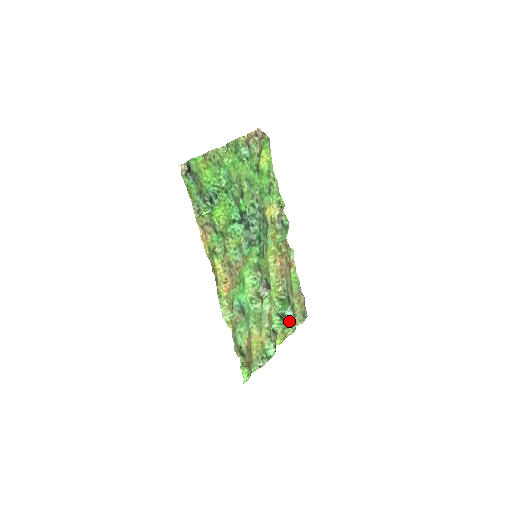
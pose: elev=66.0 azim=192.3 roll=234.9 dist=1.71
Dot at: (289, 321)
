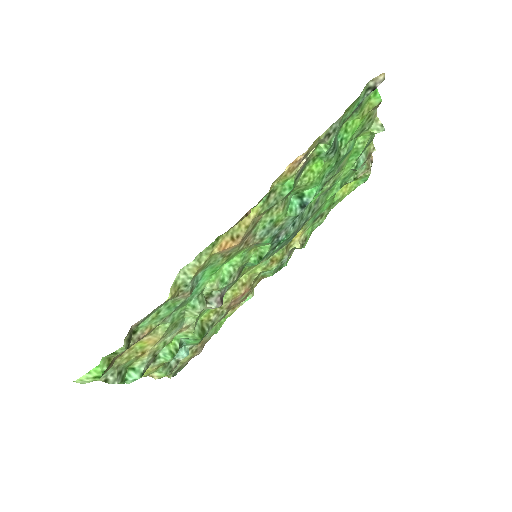
Dot at: (172, 361)
